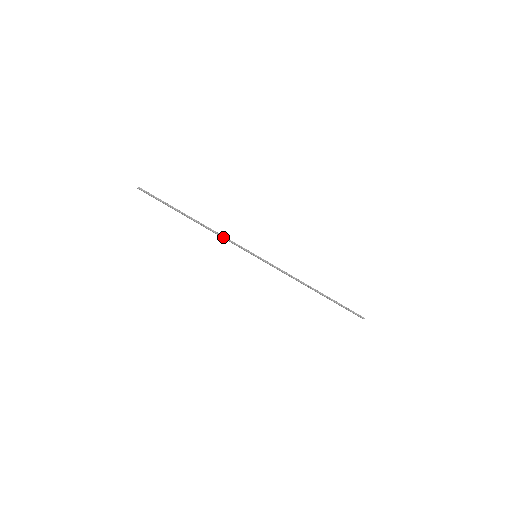
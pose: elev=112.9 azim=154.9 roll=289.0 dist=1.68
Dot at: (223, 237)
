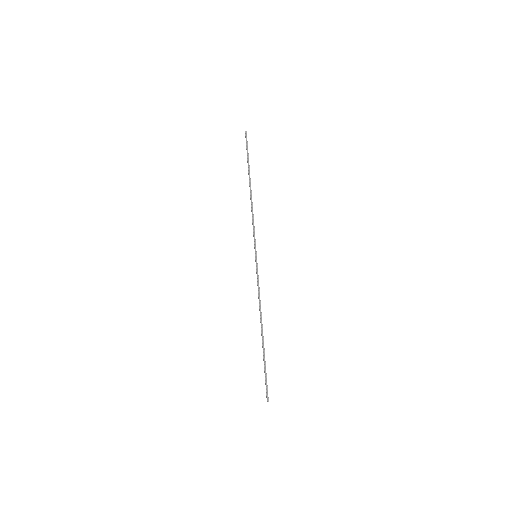
Dot at: (253, 218)
